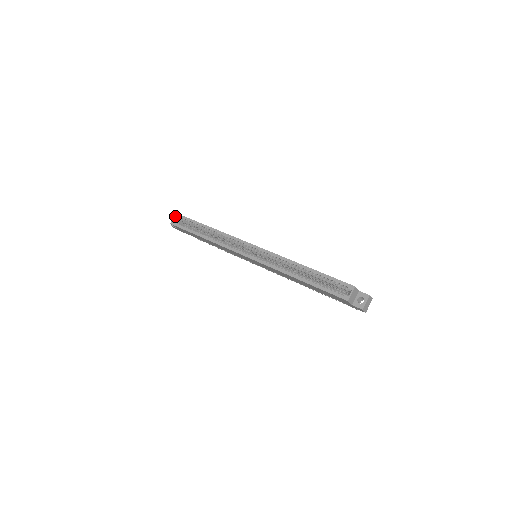
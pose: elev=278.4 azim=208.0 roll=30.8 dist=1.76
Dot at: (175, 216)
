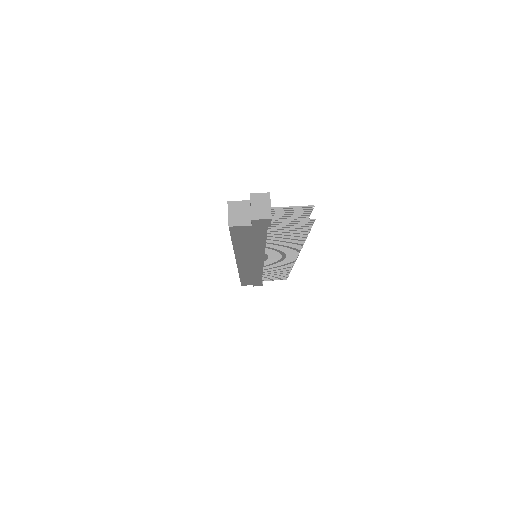
Dot at: occluded
